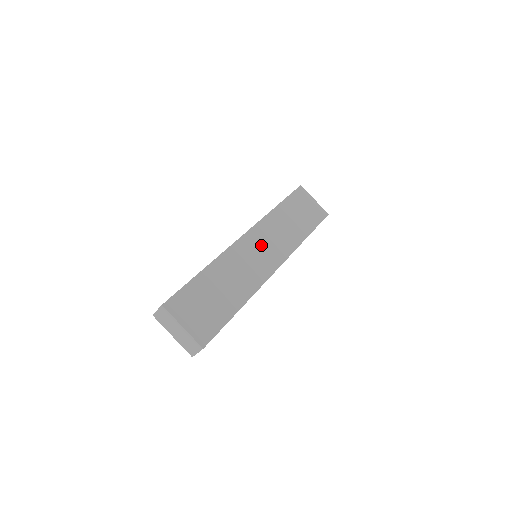
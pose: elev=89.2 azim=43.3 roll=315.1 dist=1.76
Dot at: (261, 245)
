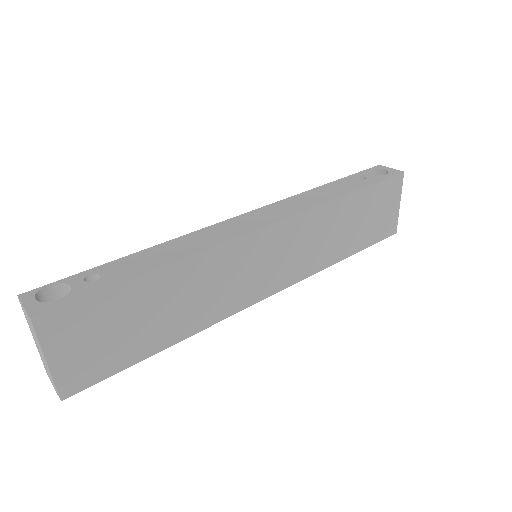
Dot at: (274, 253)
